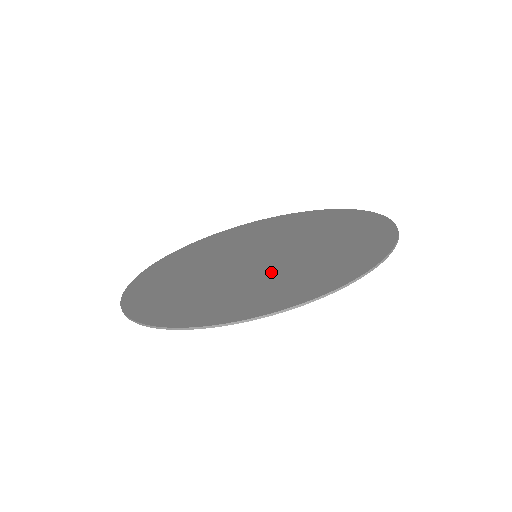
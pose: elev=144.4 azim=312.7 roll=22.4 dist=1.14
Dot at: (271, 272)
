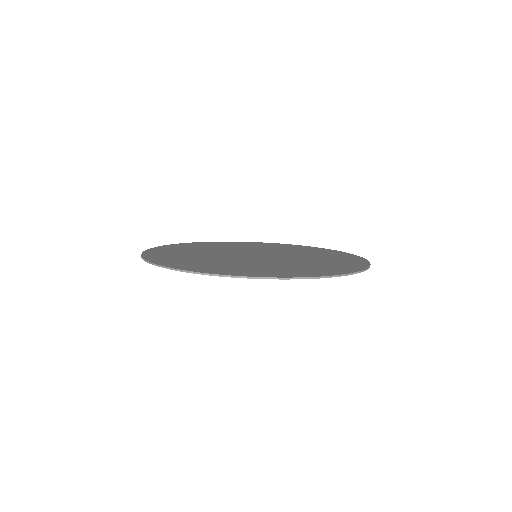
Dot at: (230, 261)
